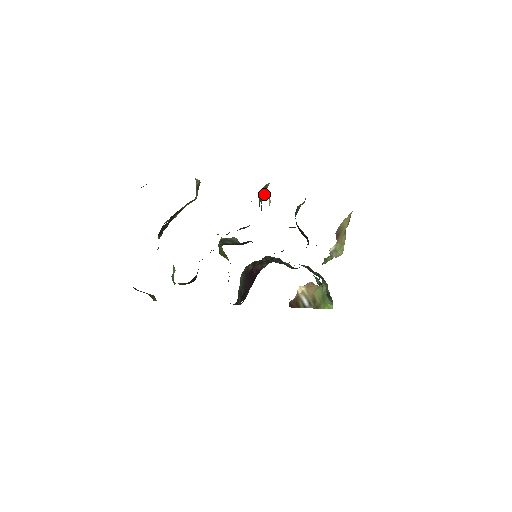
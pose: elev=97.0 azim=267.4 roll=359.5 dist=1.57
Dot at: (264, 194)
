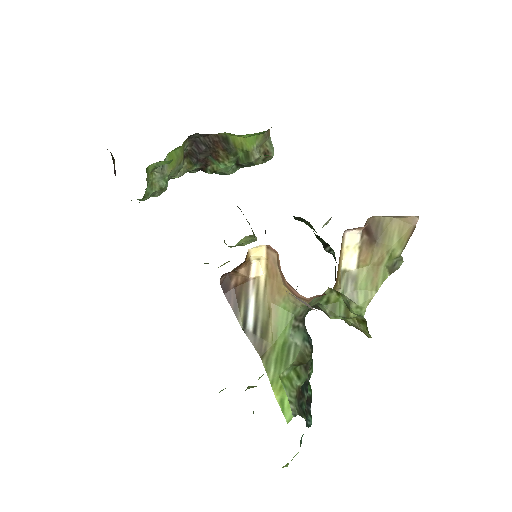
Dot at: occluded
